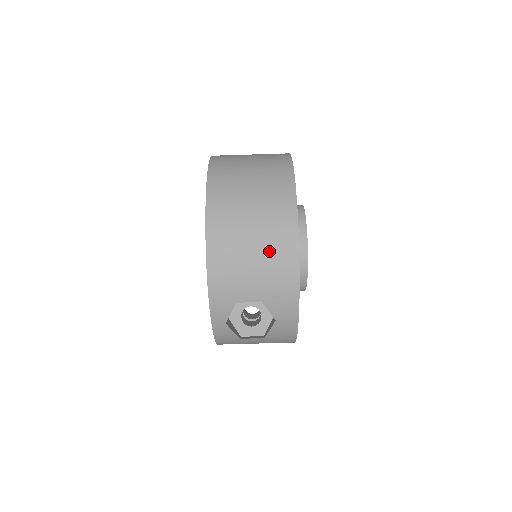
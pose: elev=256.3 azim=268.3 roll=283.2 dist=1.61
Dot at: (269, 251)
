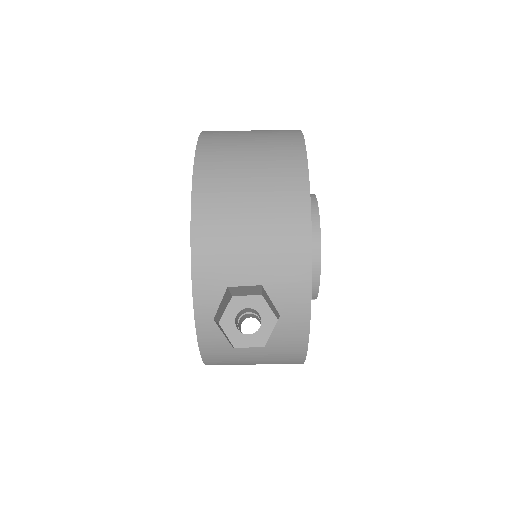
Dot at: (272, 216)
